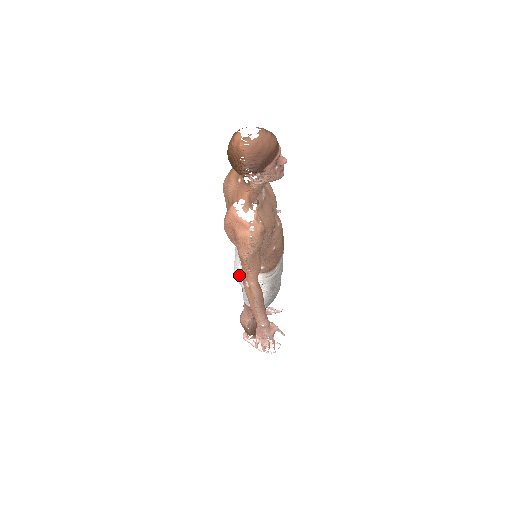
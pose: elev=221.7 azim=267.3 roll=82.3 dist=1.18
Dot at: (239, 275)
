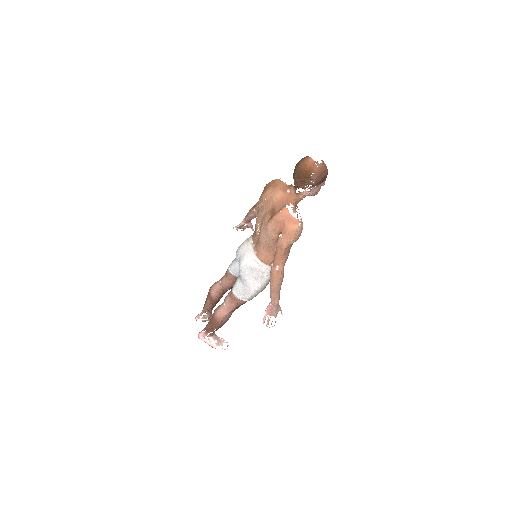
Dot at: (248, 268)
